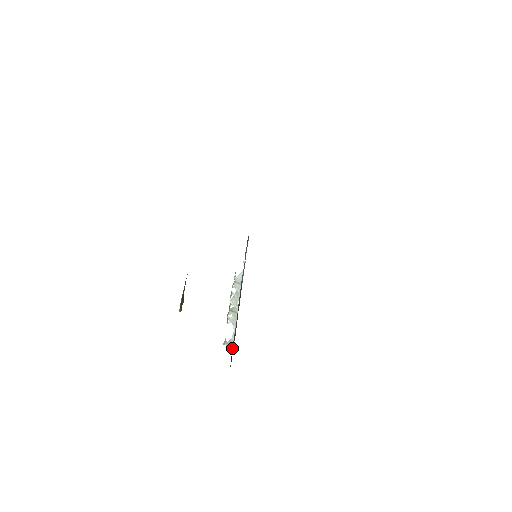
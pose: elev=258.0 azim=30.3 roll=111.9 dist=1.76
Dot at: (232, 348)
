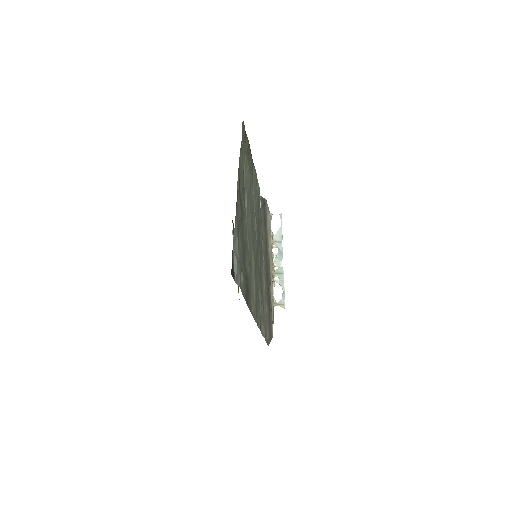
Dot at: occluded
